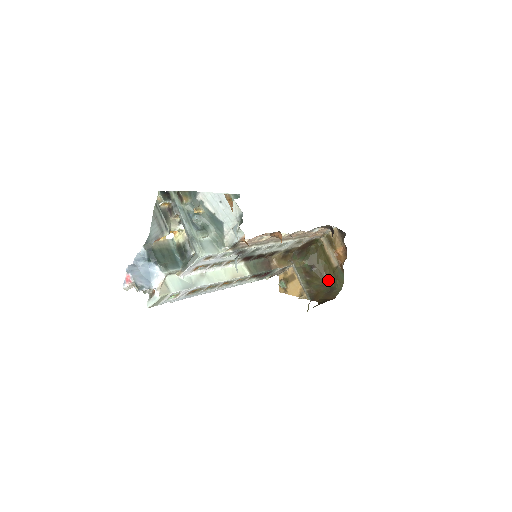
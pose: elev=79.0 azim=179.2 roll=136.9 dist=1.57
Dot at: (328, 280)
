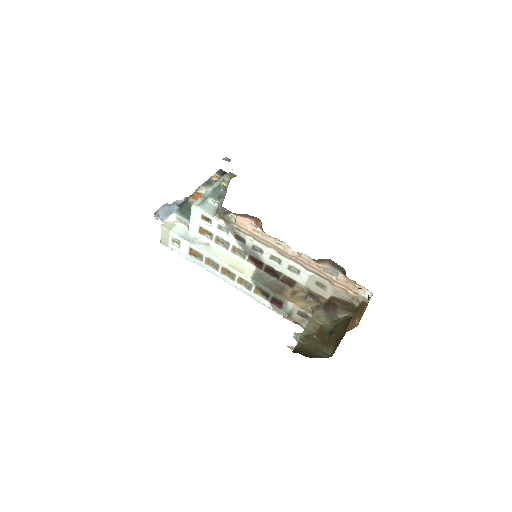
Dot at: (332, 351)
